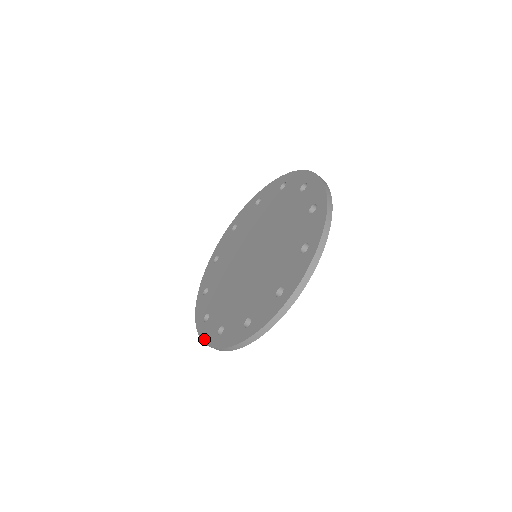
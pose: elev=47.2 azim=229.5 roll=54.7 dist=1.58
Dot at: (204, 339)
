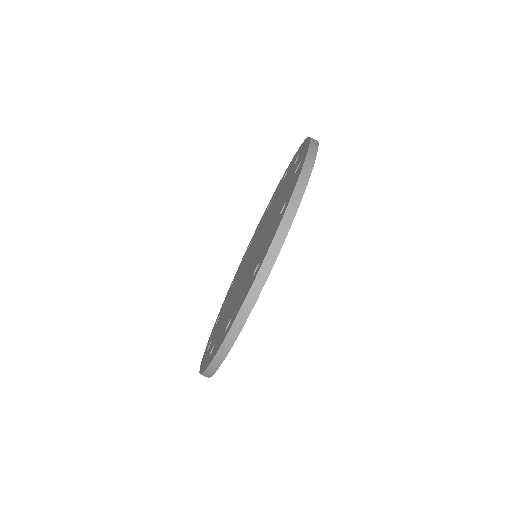
Dot at: (210, 360)
